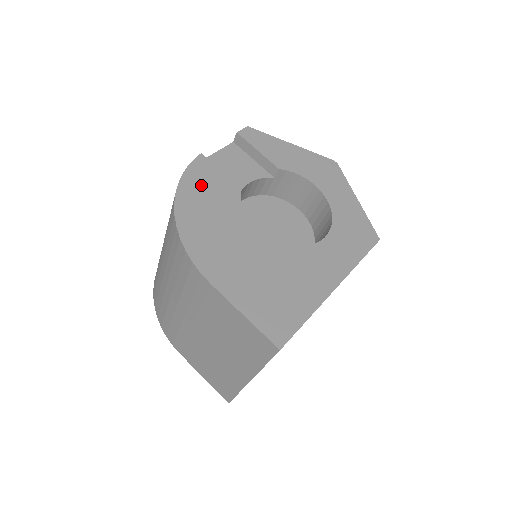
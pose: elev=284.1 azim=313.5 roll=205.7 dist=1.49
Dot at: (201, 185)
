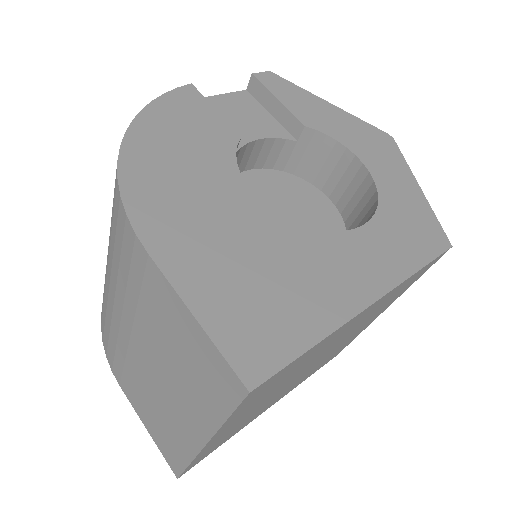
Dot at: (178, 118)
